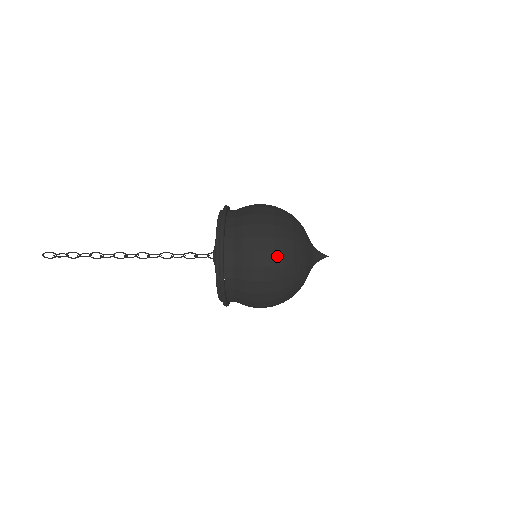
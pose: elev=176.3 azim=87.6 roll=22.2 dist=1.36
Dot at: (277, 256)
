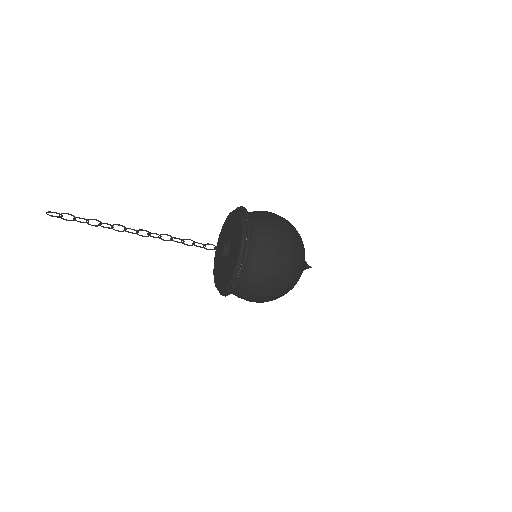
Dot at: occluded
